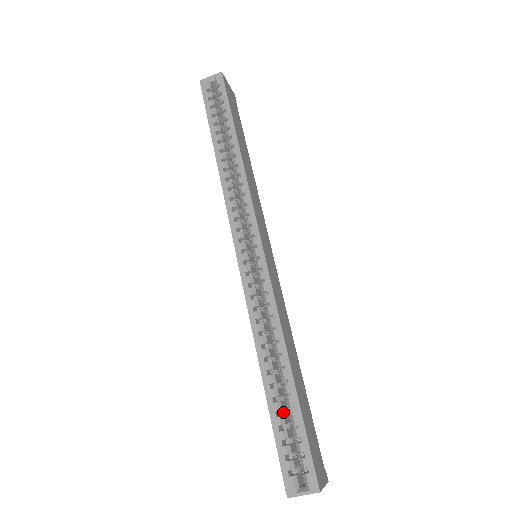
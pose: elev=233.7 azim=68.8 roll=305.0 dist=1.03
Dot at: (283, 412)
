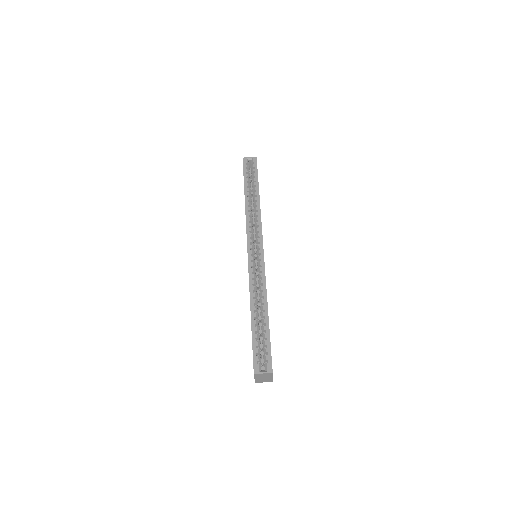
Dot at: occluded
